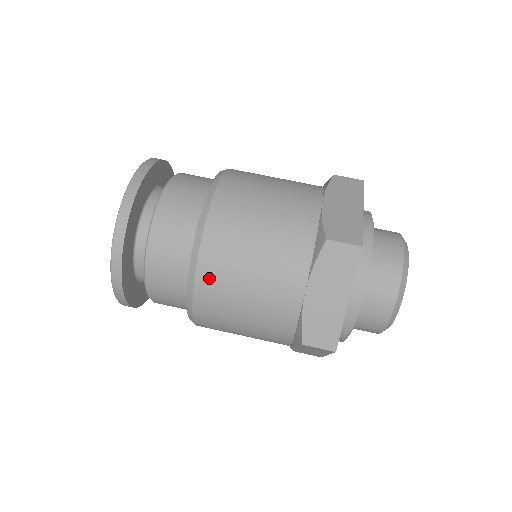
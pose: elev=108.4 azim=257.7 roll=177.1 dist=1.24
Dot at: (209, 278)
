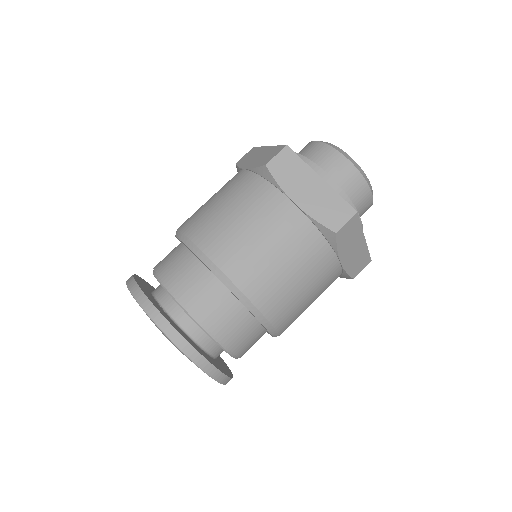
Dot at: (285, 321)
